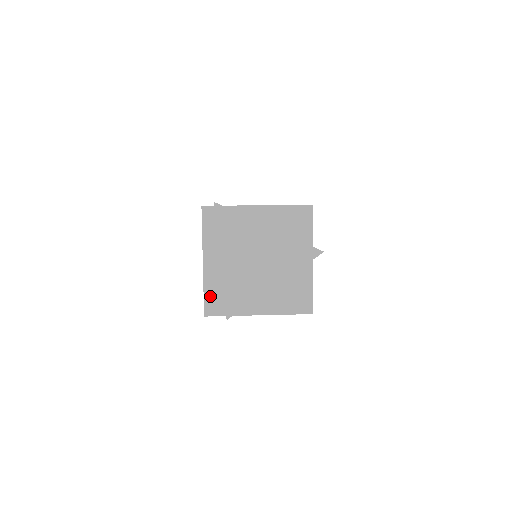
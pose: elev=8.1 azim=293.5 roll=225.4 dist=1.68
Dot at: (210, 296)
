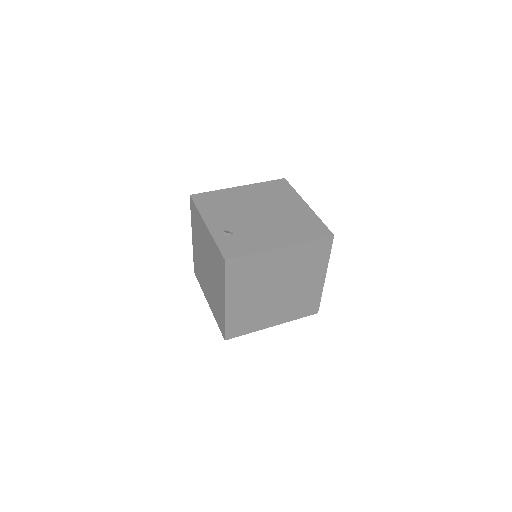
Dot at: (231, 326)
